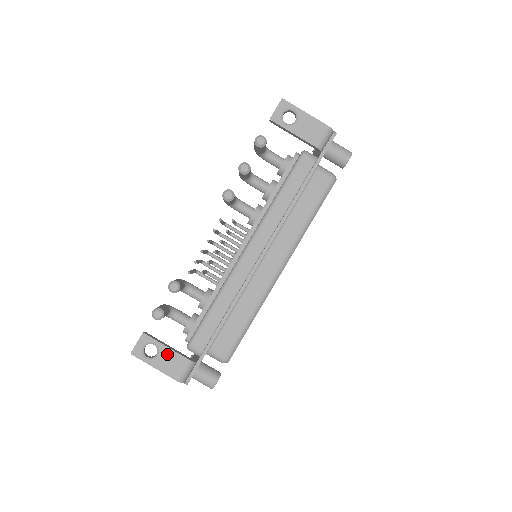
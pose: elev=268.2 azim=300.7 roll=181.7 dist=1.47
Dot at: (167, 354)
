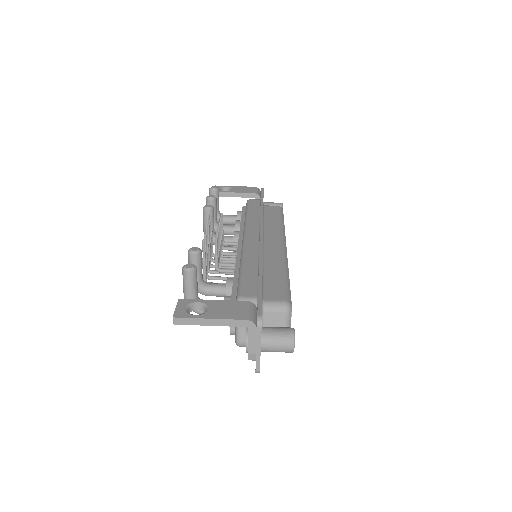
Dot at: (218, 305)
